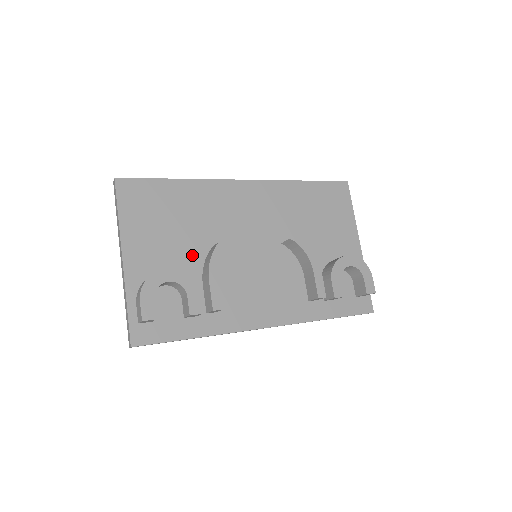
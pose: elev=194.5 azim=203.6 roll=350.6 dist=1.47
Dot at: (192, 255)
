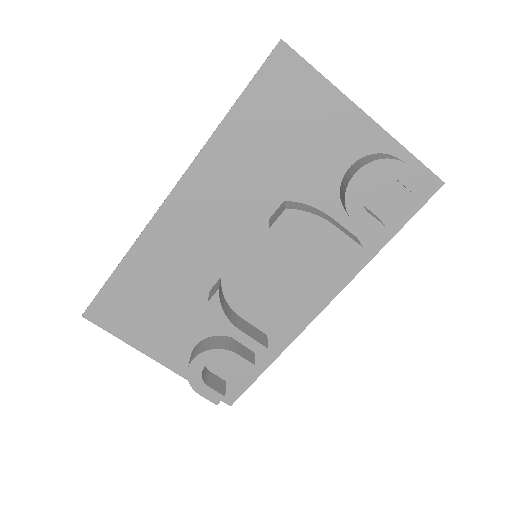
Dot at: (202, 313)
